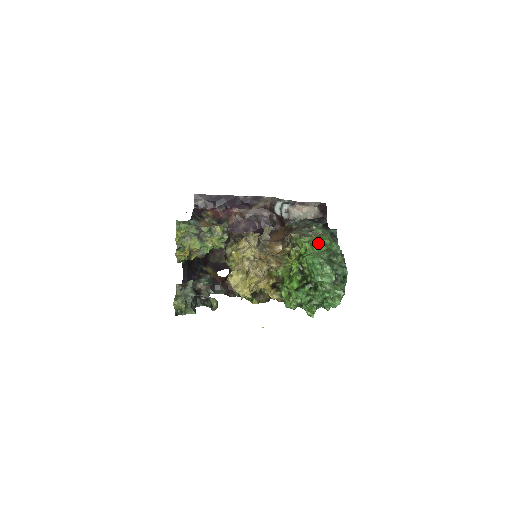
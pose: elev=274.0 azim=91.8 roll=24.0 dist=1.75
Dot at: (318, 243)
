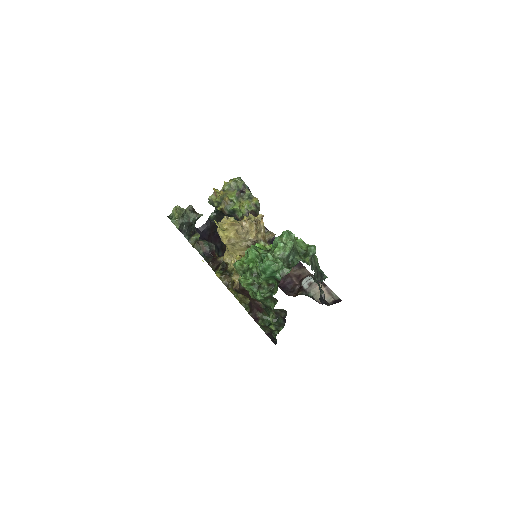
Dot at: occluded
